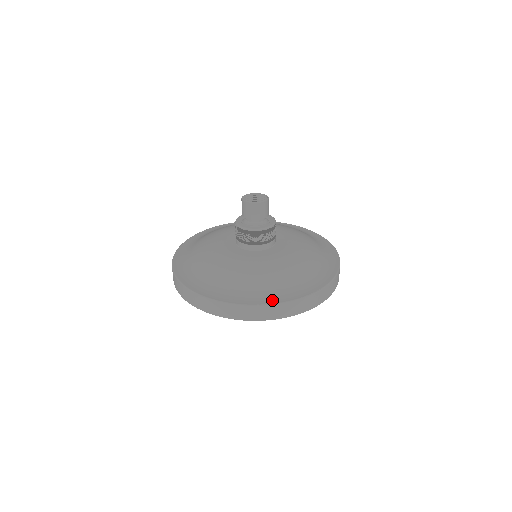
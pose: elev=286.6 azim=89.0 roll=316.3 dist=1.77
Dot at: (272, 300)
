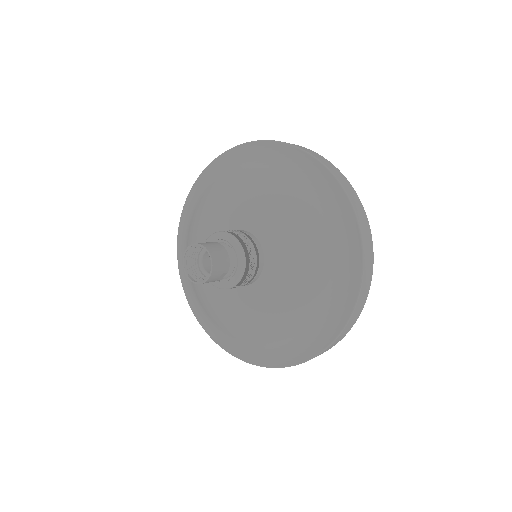
Dot at: (330, 334)
